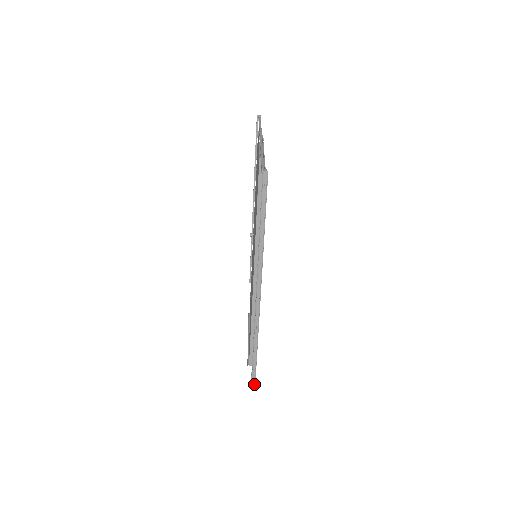
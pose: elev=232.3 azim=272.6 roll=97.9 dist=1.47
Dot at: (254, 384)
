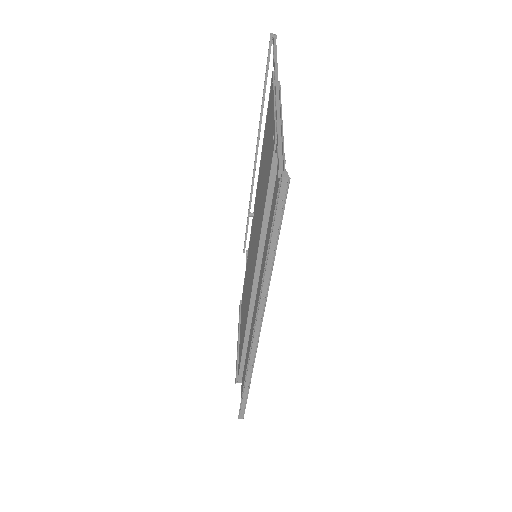
Dot at: (242, 415)
